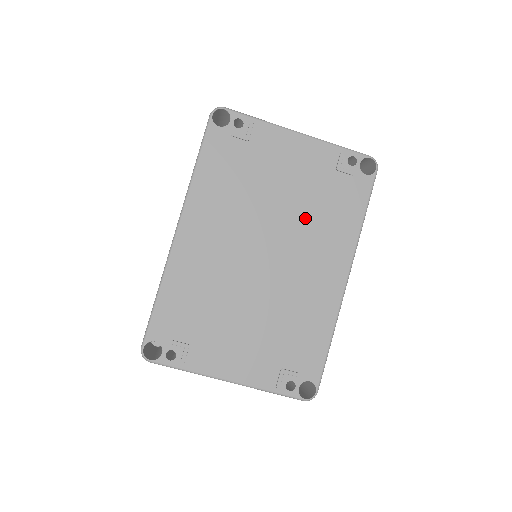
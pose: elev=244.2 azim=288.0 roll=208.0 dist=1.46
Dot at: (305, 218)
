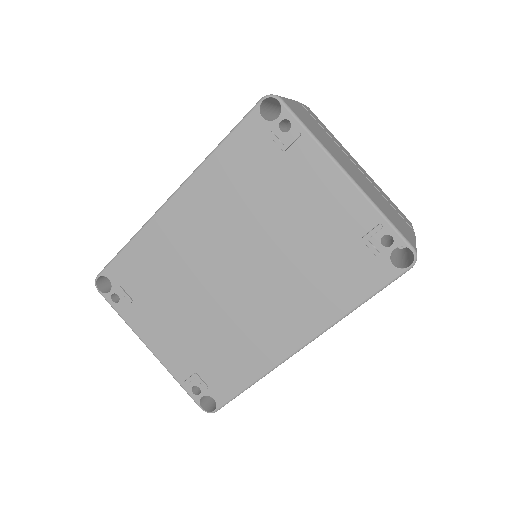
Dot at: (296, 265)
